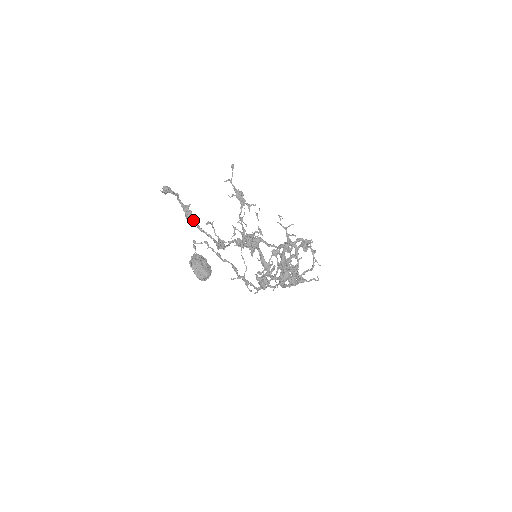
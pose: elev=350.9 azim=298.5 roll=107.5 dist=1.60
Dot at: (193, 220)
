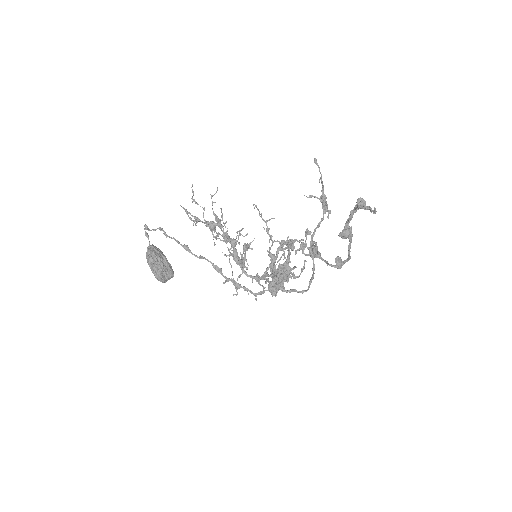
Dot at: (351, 239)
